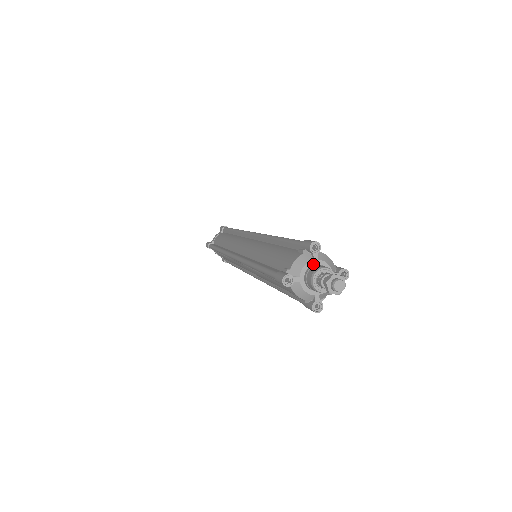
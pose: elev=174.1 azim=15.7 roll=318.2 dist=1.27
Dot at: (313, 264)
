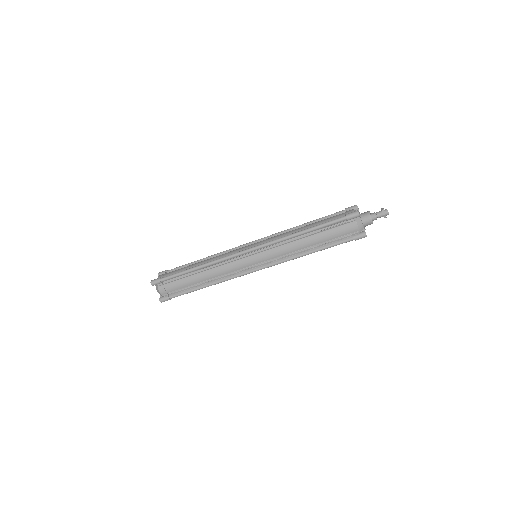
Dot at: (360, 214)
